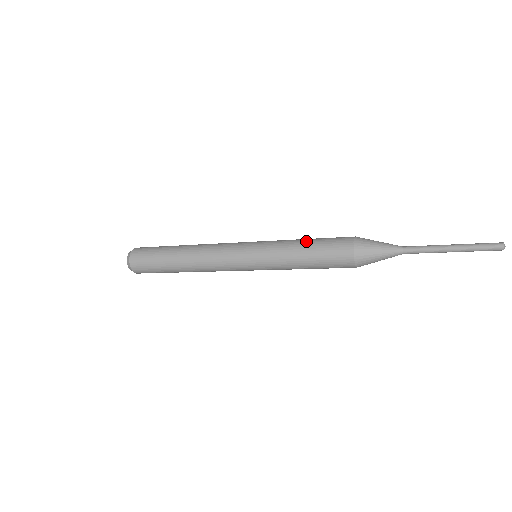
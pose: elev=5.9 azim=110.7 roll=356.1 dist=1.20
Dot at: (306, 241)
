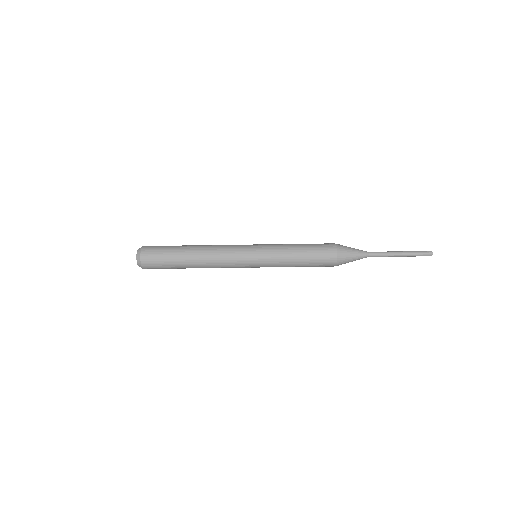
Dot at: occluded
